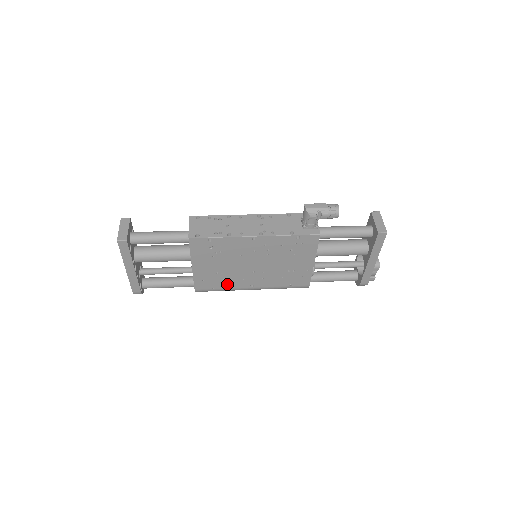
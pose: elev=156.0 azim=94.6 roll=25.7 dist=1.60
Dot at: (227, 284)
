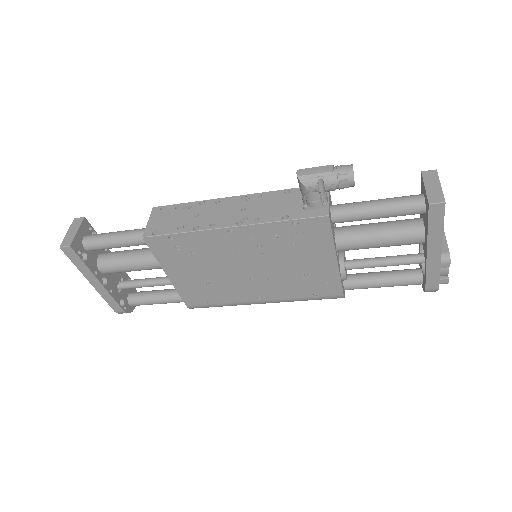
Dot at: (224, 297)
